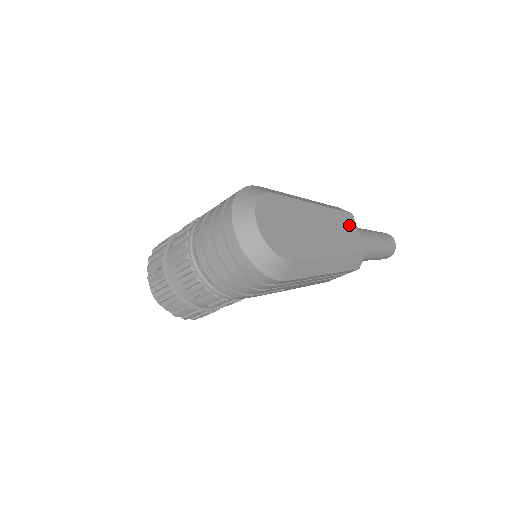
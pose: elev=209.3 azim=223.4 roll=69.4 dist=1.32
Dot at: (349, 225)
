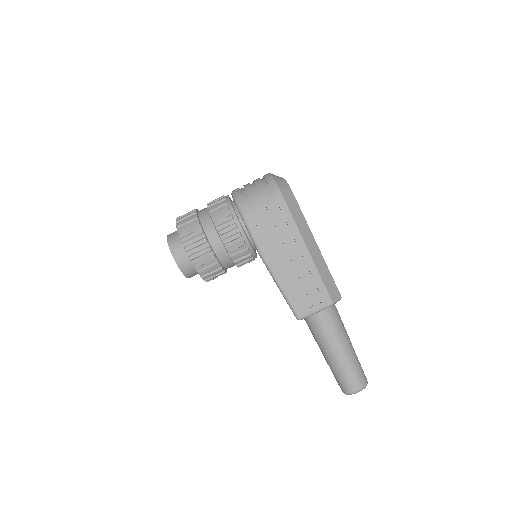
Dot at: occluded
